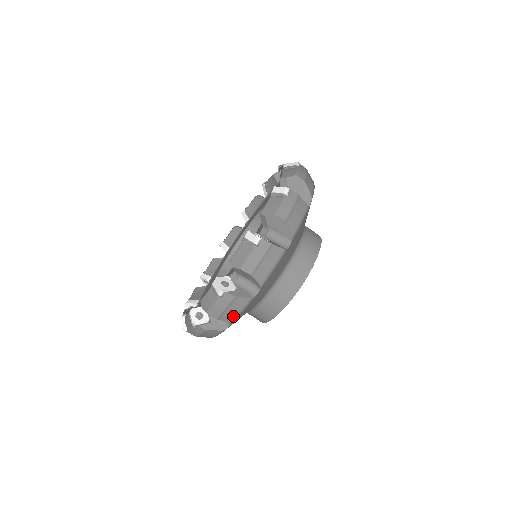
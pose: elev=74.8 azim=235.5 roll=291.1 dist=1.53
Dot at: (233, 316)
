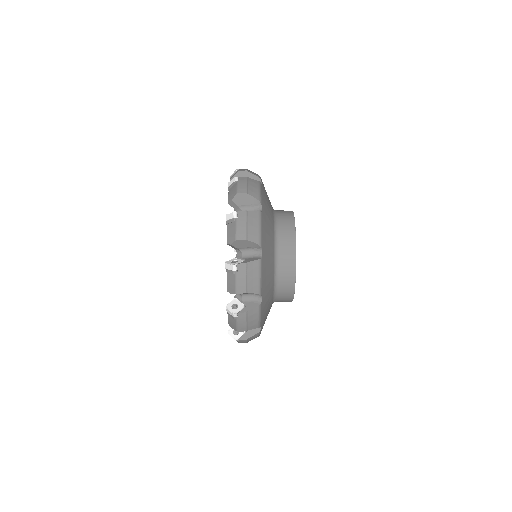
Dot at: occluded
